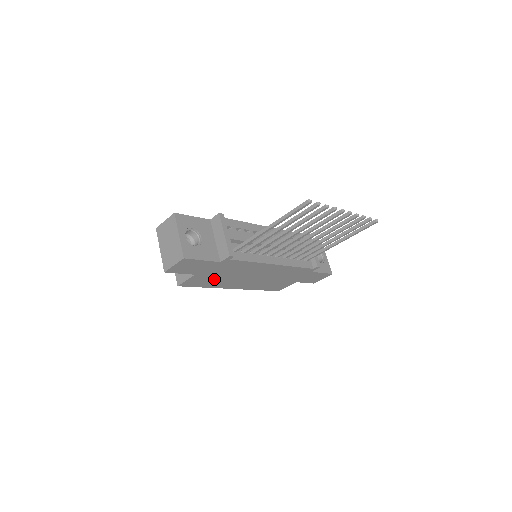
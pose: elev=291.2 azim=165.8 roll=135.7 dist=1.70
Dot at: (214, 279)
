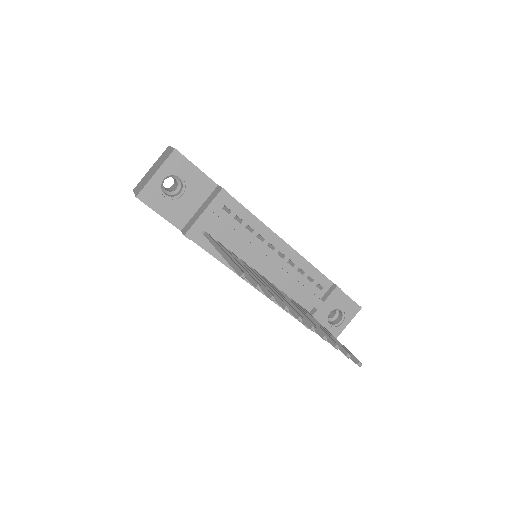
Dot at: occluded
